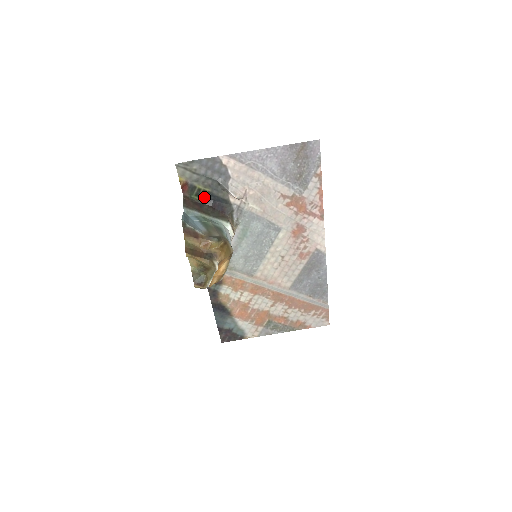
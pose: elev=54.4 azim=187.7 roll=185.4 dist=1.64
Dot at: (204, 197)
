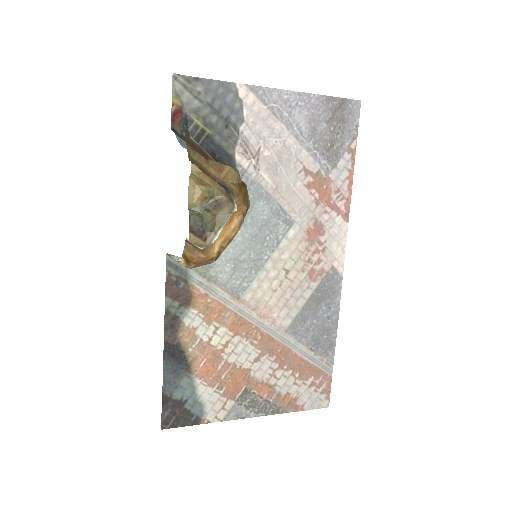
Dot at: (200, 142)
